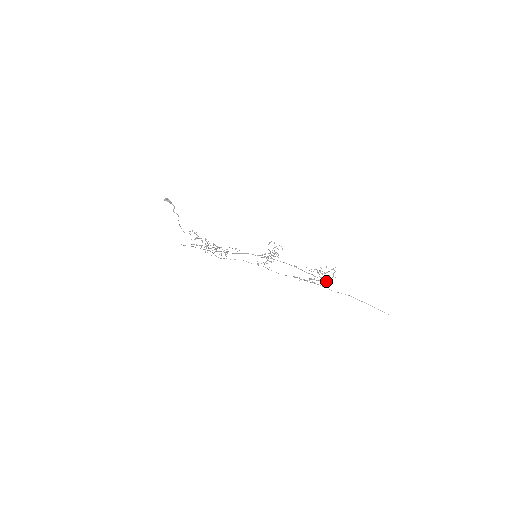
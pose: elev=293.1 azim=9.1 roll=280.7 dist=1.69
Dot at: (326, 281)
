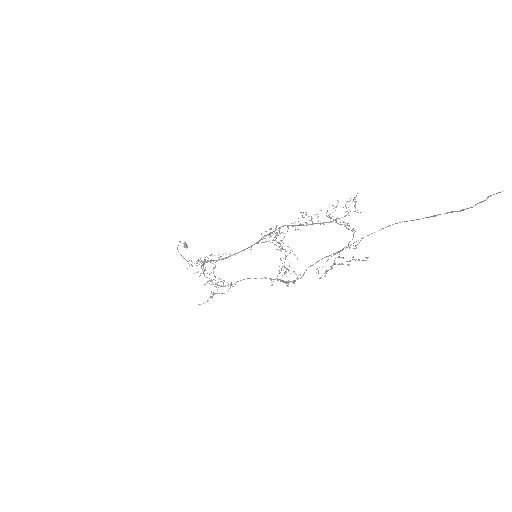
Dot at: (353, 234)
